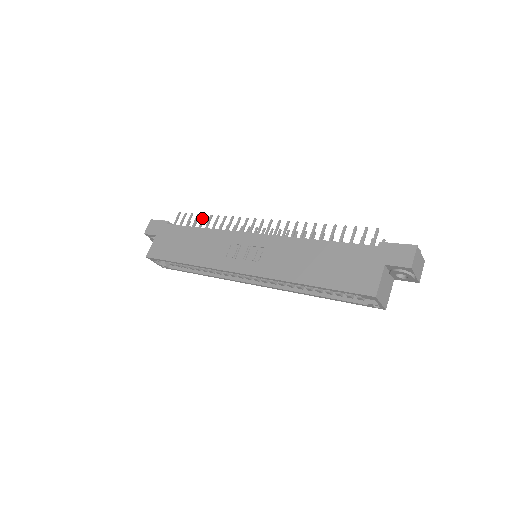
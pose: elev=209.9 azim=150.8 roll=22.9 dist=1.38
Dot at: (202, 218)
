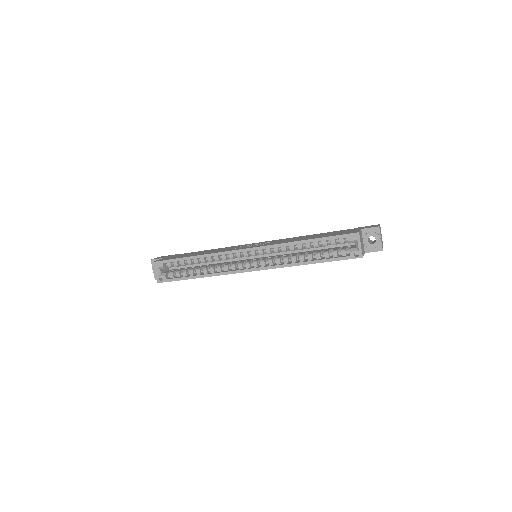
Dot at: occluded
